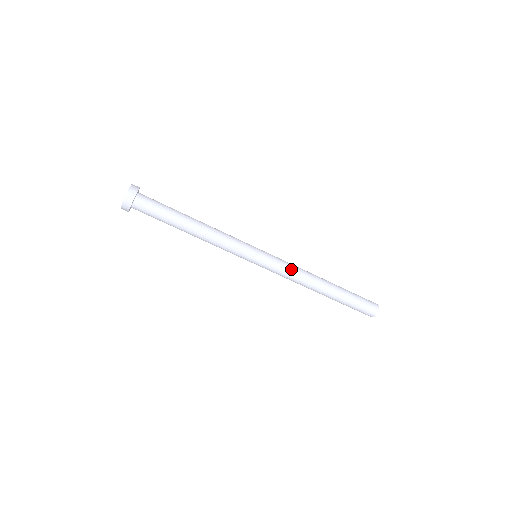
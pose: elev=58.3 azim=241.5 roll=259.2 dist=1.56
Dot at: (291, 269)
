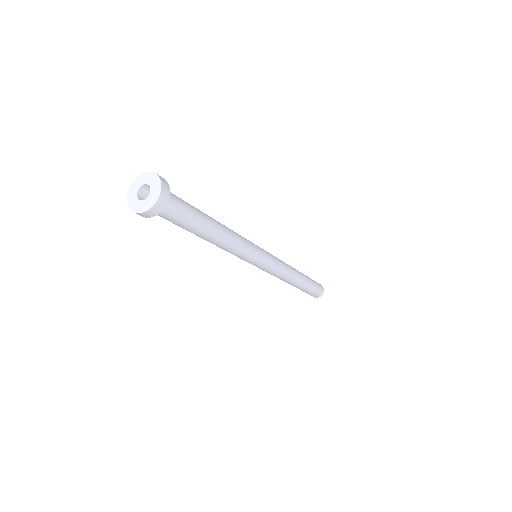
Dot at: (274, 275)
